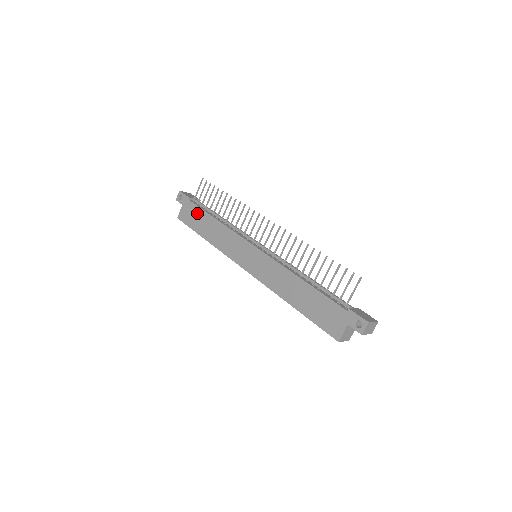
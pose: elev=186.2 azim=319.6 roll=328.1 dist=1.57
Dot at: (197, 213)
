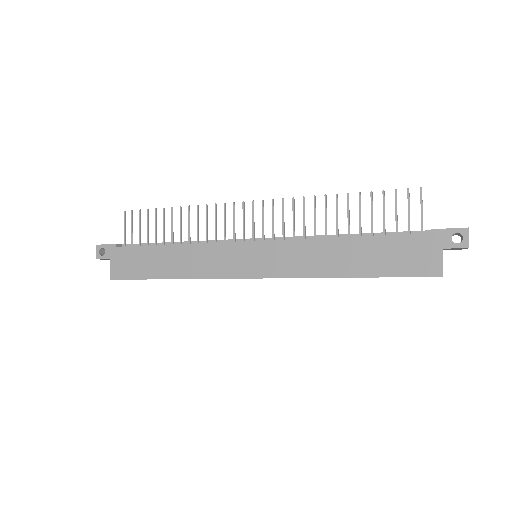
Dot at: (139, 255)
